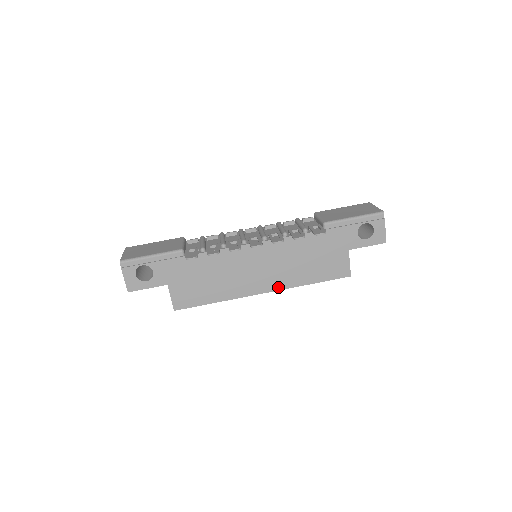
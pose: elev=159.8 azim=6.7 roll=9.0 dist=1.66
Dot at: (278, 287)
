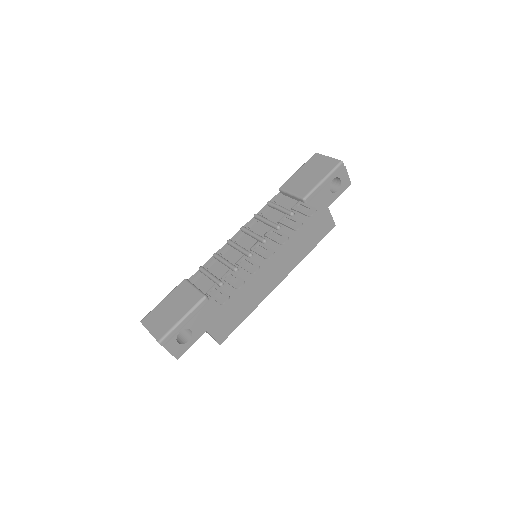
Dot at: (289, 270)
